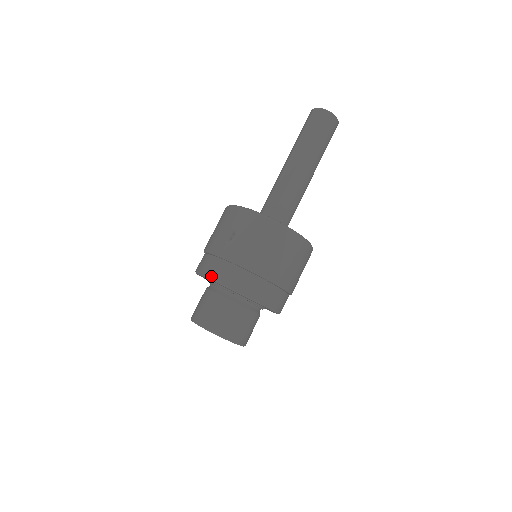
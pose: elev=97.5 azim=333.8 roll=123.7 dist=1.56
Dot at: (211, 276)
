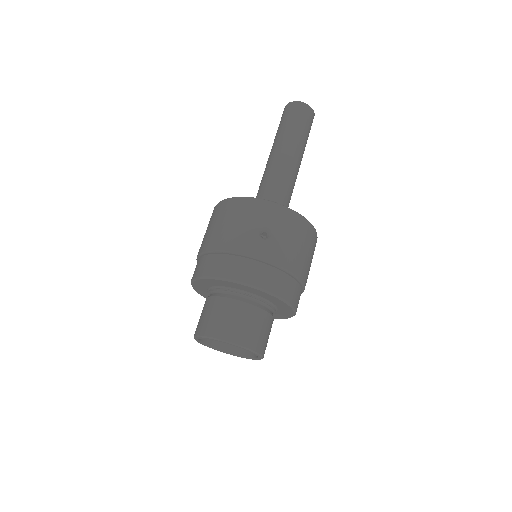
Dot at: (250, 282)
